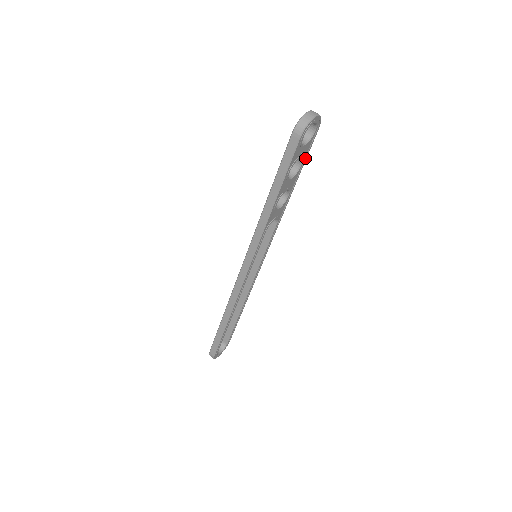
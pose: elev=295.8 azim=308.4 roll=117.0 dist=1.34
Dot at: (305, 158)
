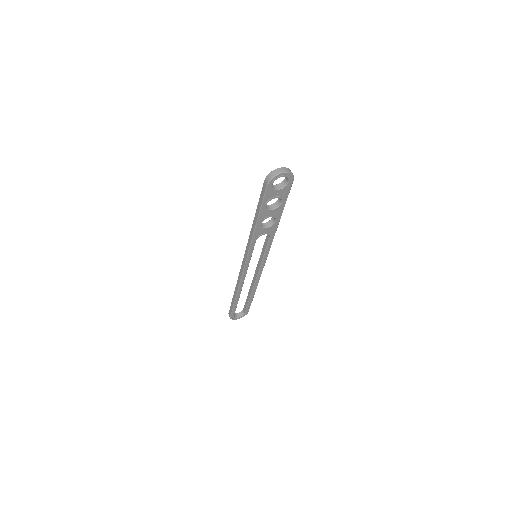
Dot at: (286, 198)
